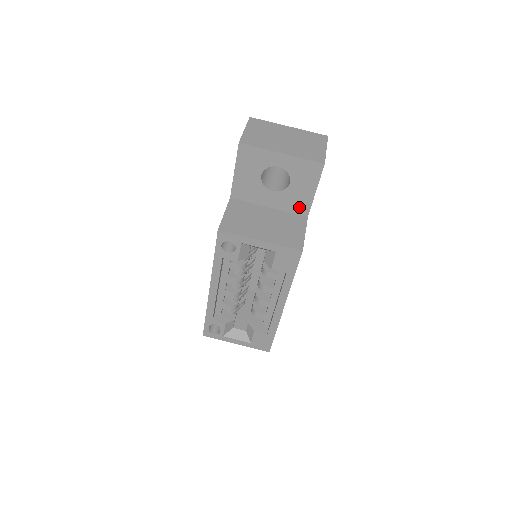
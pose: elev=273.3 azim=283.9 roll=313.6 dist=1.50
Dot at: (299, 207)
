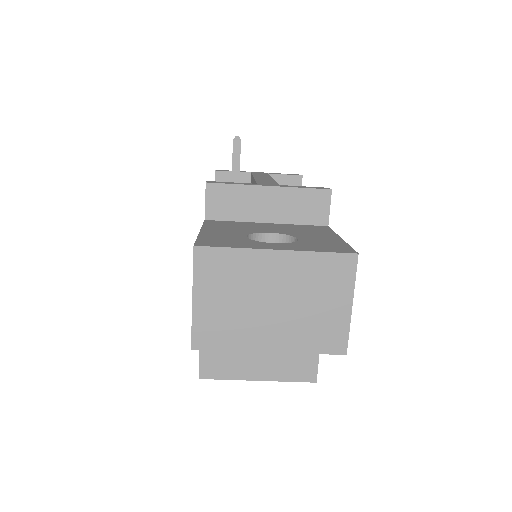
Dot at: occluded
